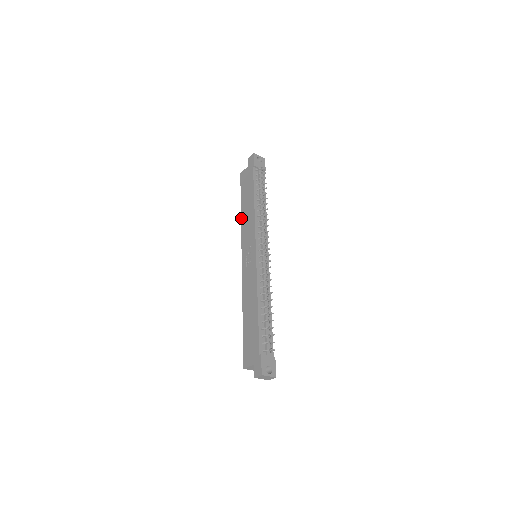
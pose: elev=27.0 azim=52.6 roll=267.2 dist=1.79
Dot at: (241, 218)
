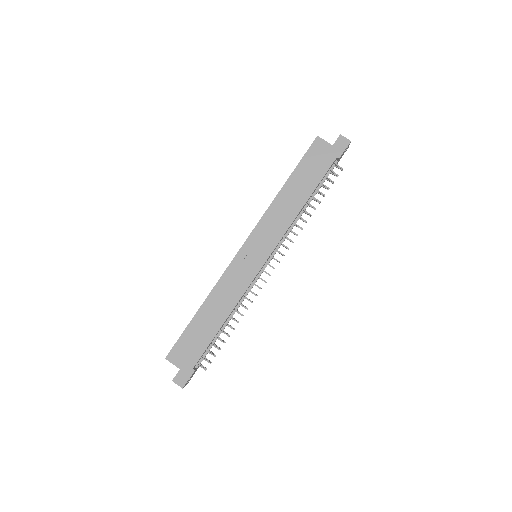
Dot at: (276, 197)
